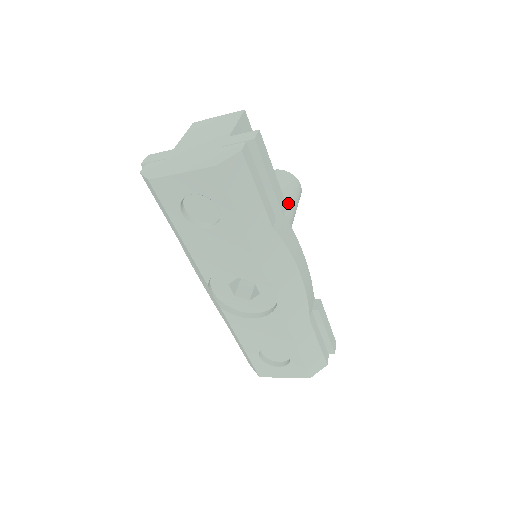
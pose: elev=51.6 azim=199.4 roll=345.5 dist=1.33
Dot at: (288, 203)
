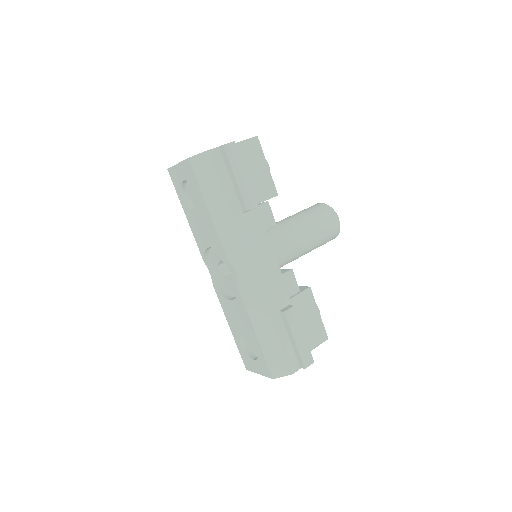
Dot at: (307, 225)
